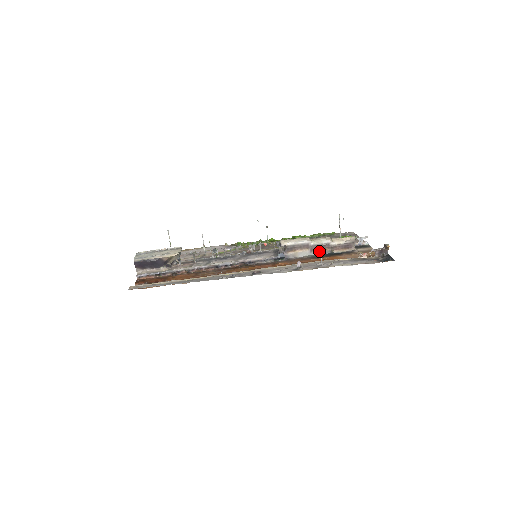
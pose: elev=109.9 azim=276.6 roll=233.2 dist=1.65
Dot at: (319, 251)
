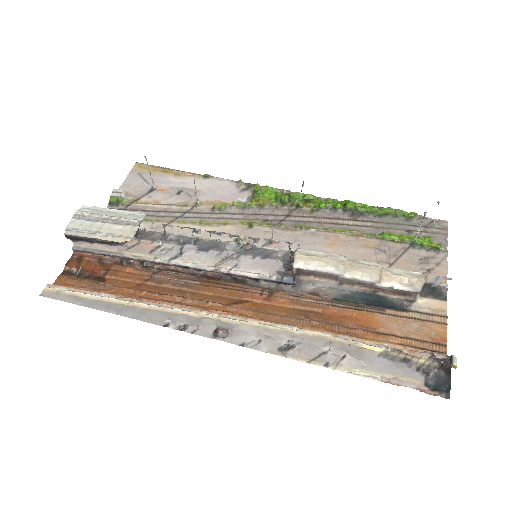
Dot at: (354, 286)
